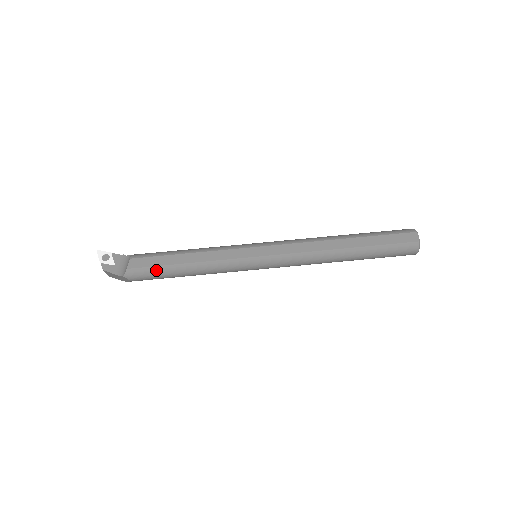
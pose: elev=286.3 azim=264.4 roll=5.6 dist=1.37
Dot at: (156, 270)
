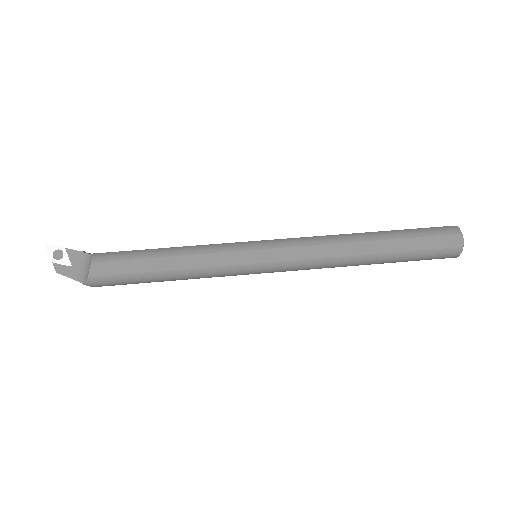
Dot at: (127, 278)
